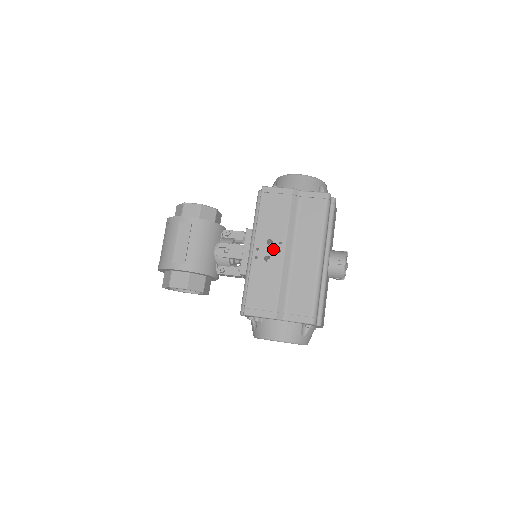
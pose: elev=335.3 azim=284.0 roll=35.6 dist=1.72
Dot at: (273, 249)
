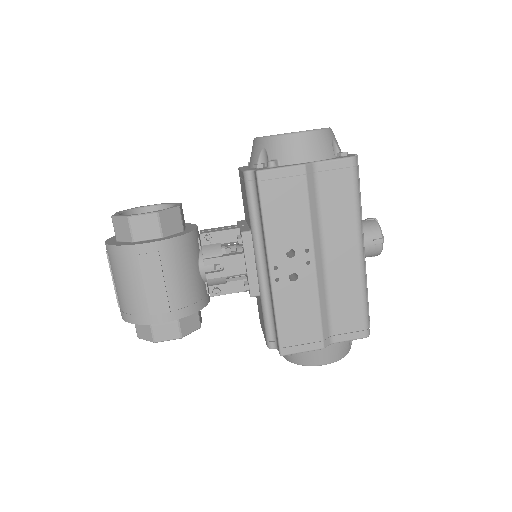
Dot at: (298, 262)
